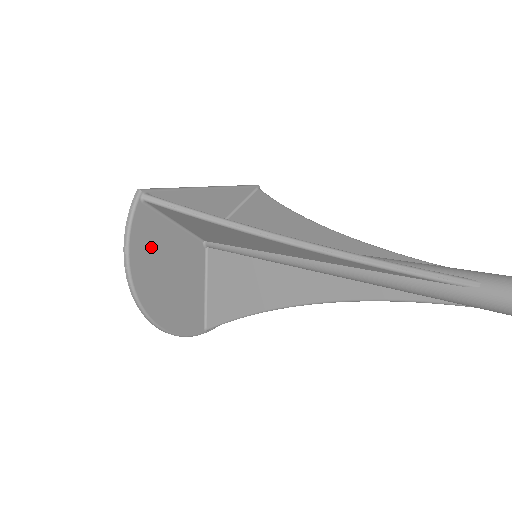
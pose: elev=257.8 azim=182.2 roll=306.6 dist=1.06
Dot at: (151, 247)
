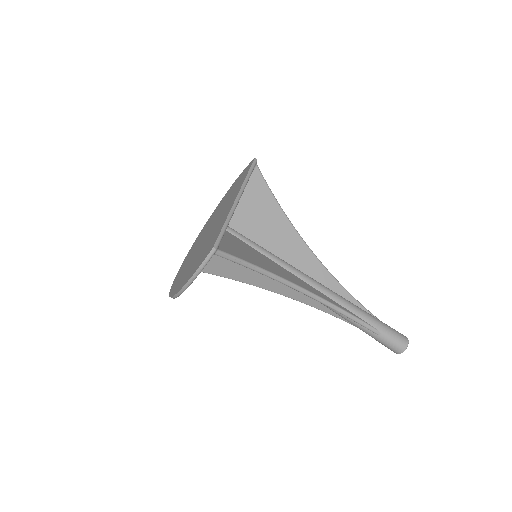
Dot at: occluded
